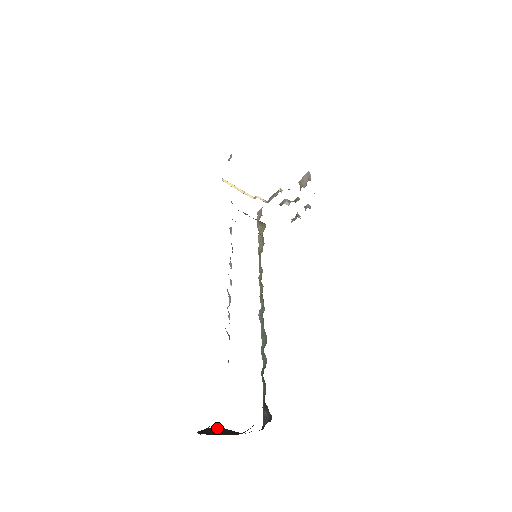
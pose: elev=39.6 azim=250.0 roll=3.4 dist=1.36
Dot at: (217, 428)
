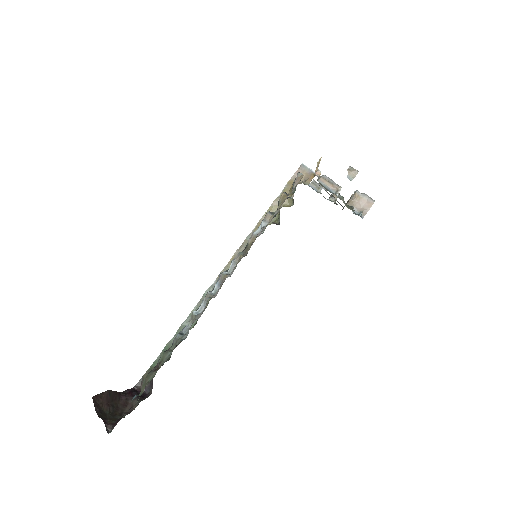
Dot at: (108, 394)
